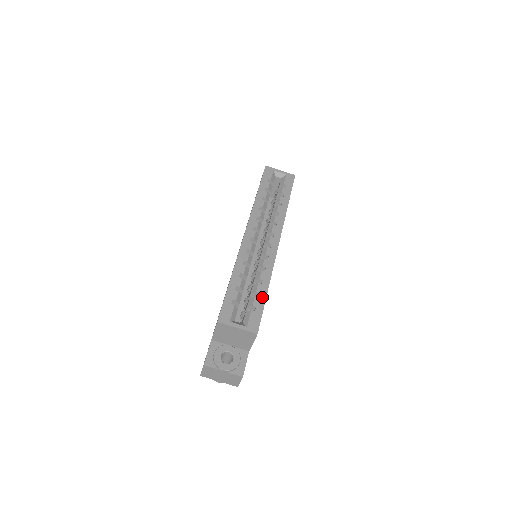
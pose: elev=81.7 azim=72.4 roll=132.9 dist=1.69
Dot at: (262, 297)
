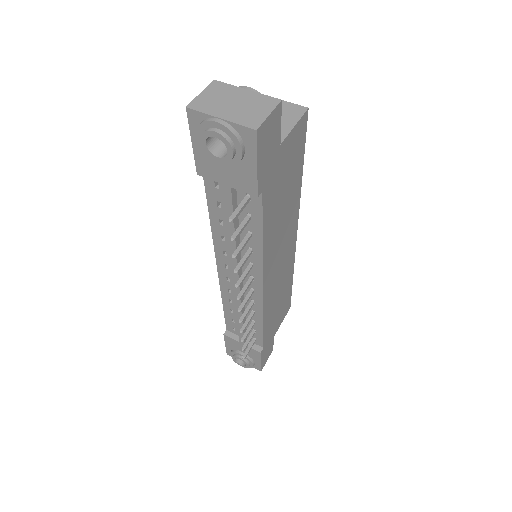
Dot at: occluded
